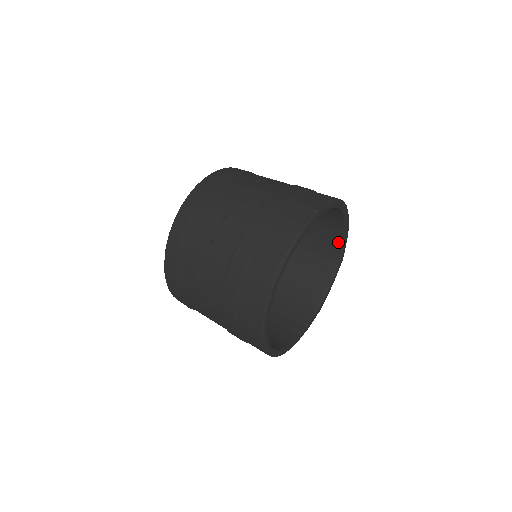
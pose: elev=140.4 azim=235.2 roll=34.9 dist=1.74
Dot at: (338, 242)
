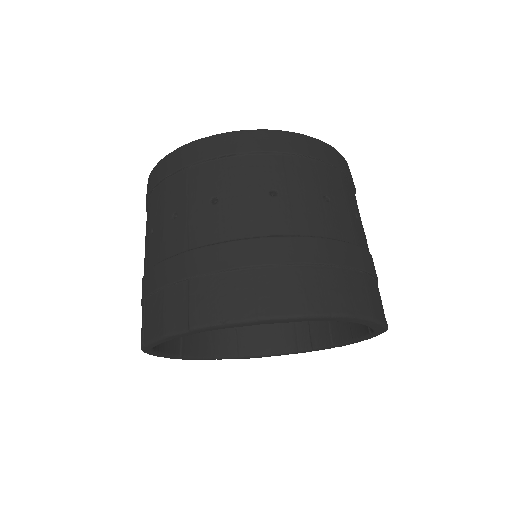
Dot at: occluded
